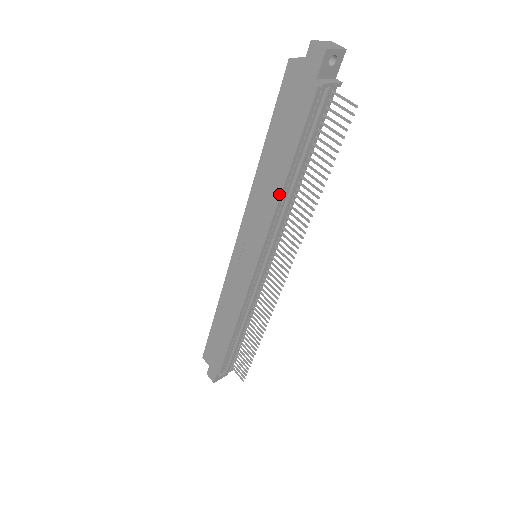
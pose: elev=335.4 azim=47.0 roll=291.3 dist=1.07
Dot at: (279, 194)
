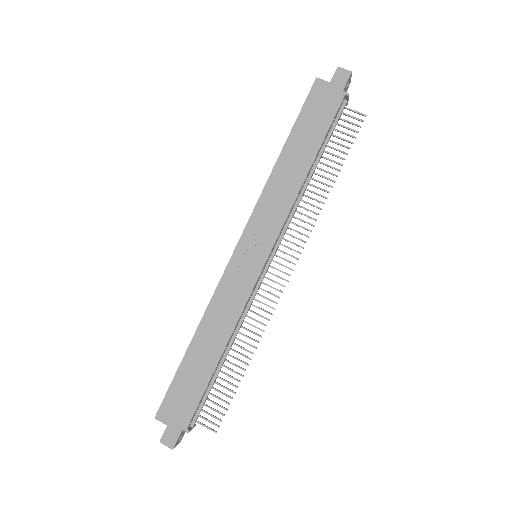
Dot at: (302, 180)
